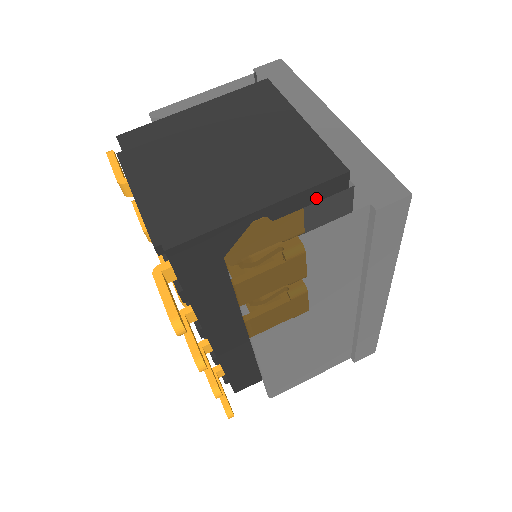
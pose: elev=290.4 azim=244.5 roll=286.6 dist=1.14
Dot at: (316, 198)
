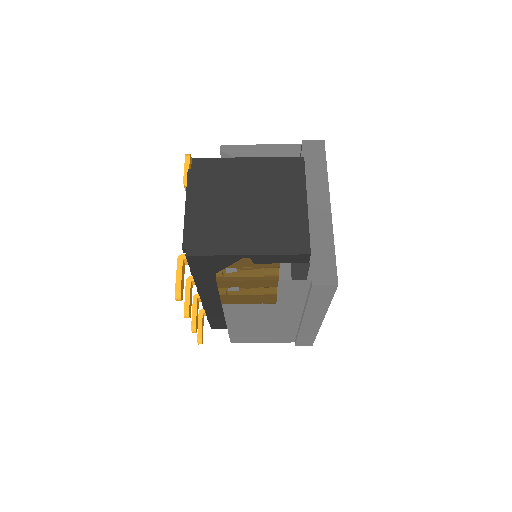
Dot at: (286, 259)
